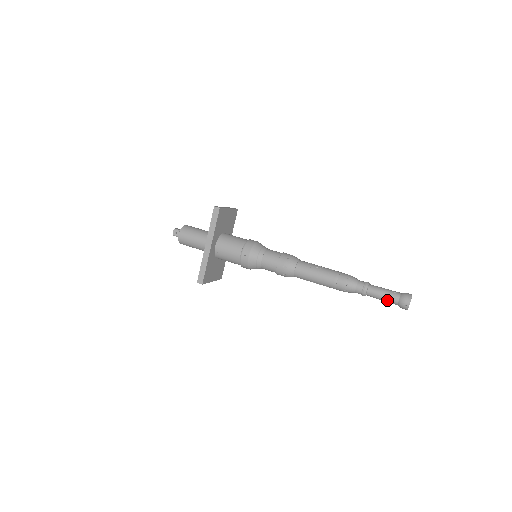
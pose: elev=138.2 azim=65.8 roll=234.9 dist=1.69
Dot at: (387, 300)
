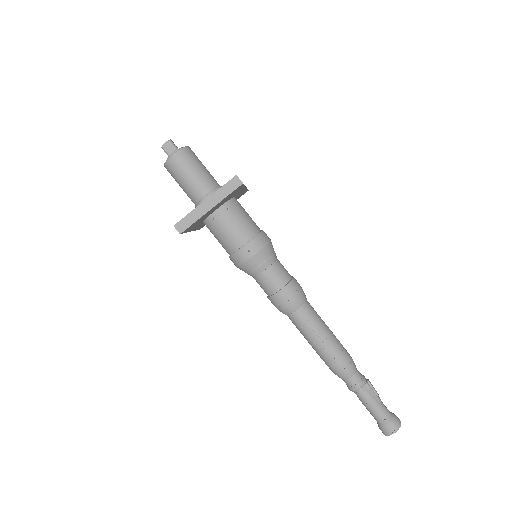
Dot at: occluded
